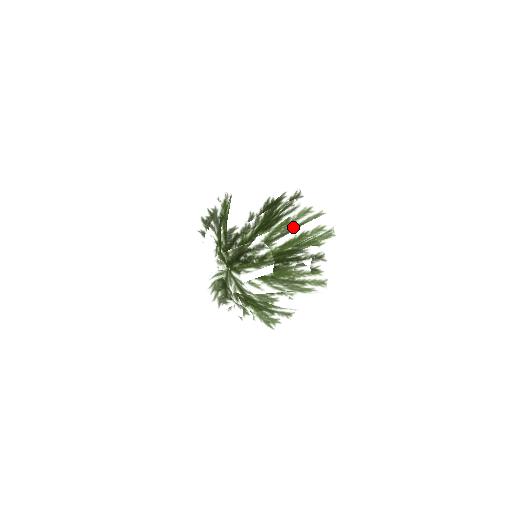
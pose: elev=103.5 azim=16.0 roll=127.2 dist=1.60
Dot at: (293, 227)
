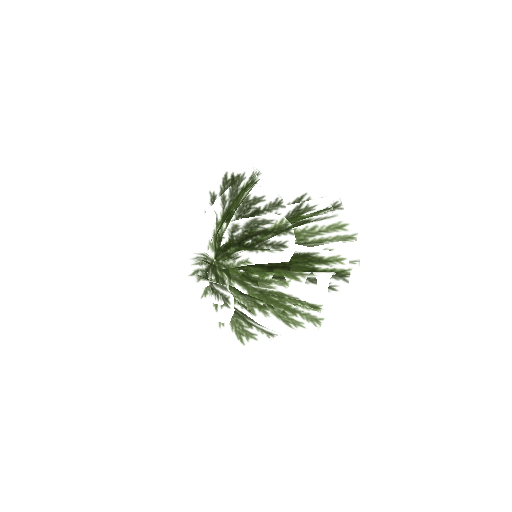
Dot at: (314, 240)
